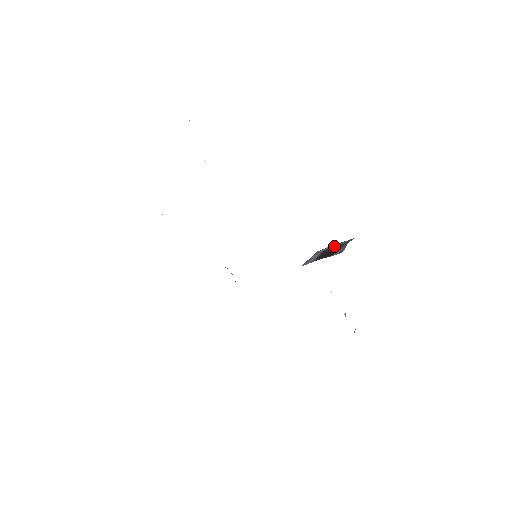
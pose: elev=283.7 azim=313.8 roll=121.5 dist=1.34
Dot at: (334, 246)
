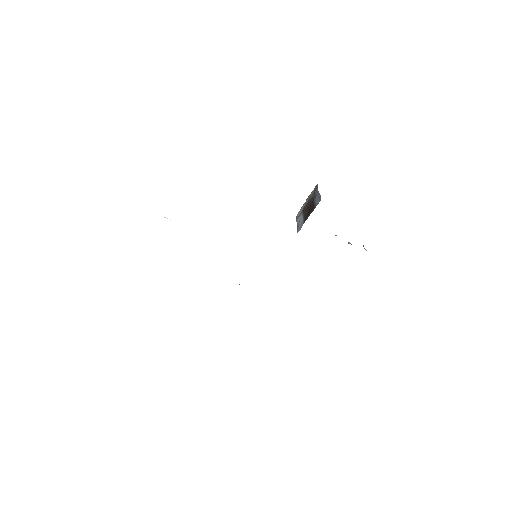
Dot at: (307, 201)
